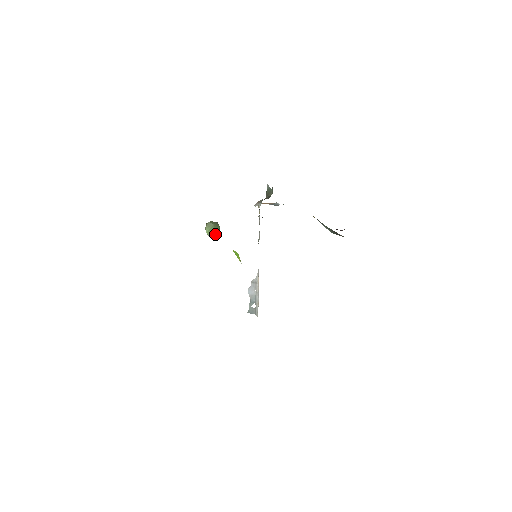
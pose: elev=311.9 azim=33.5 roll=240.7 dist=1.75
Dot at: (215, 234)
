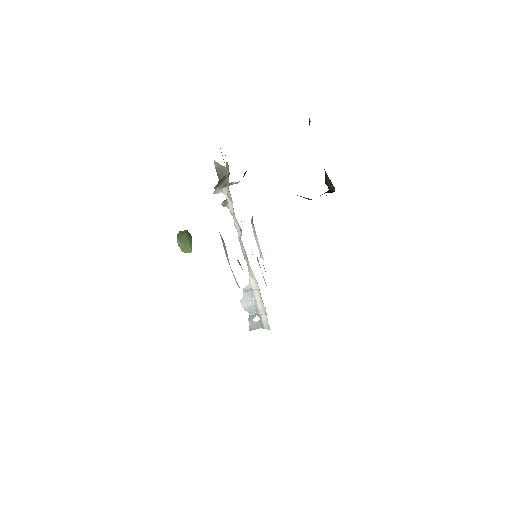
Dot at: (190, 247)
